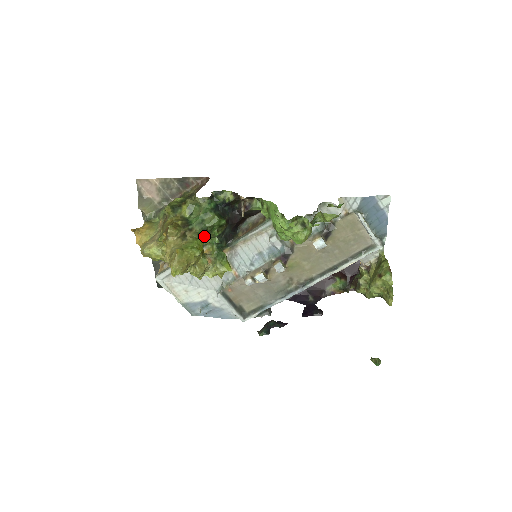
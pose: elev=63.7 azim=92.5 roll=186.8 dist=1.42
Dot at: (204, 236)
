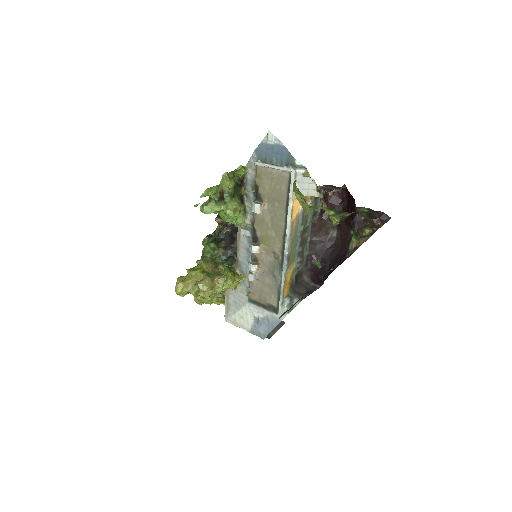
Dot at: (200, 261)
